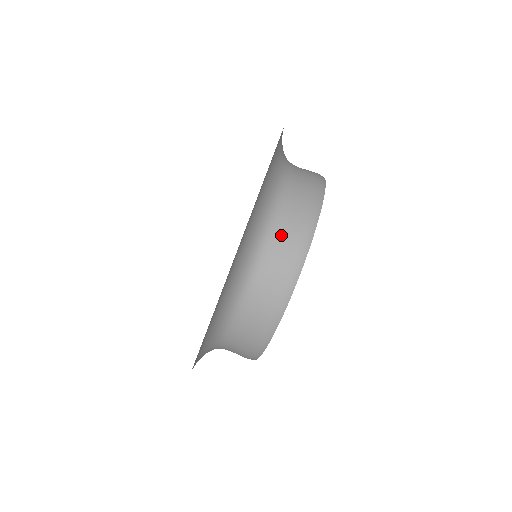
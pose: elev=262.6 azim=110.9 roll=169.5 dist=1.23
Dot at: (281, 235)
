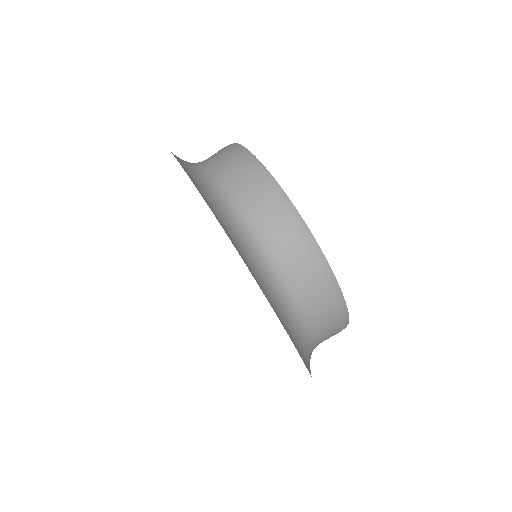
Dot at: (224, 169)
